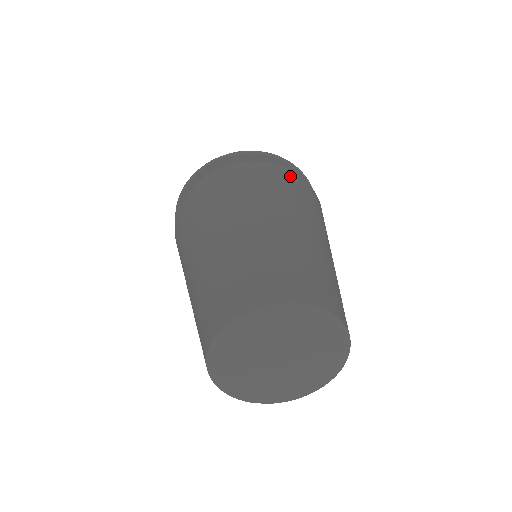
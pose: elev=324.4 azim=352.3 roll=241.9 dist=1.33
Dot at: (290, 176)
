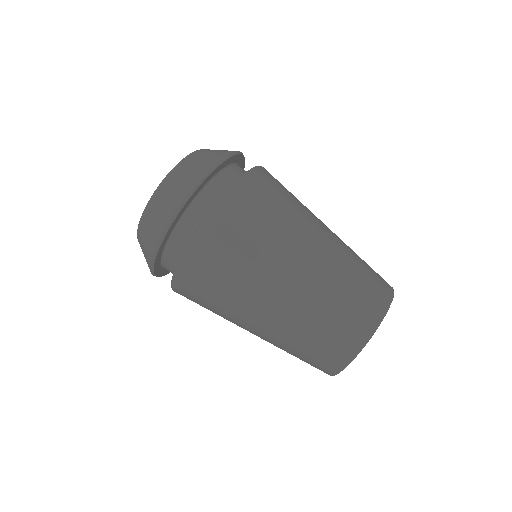
Dot at: (262, 180)
